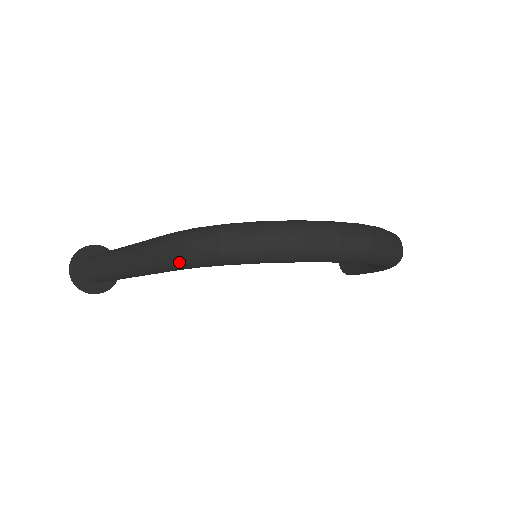
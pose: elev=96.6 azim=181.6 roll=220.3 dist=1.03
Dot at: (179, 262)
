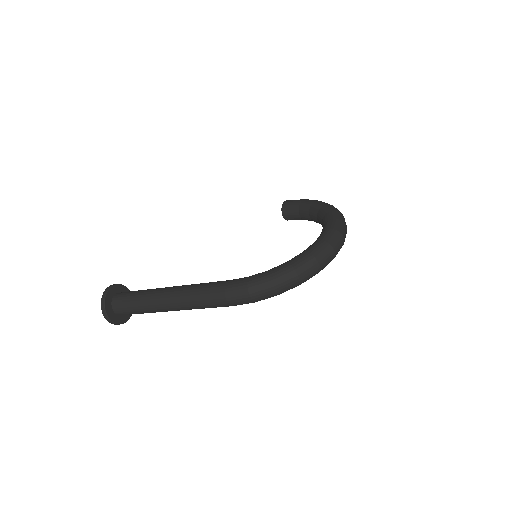
Dot at: occluded
